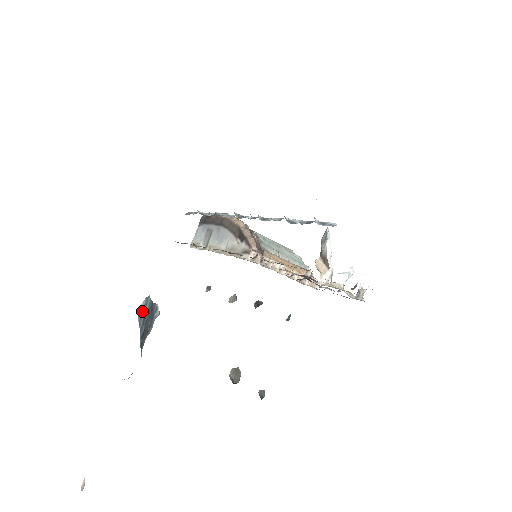
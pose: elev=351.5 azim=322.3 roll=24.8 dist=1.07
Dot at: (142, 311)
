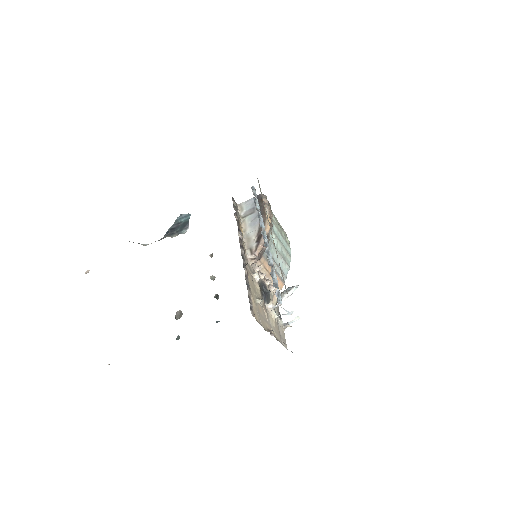
Dot at: (181, 217)
